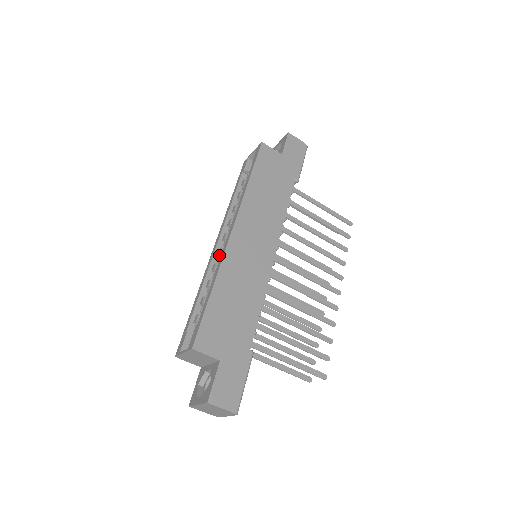
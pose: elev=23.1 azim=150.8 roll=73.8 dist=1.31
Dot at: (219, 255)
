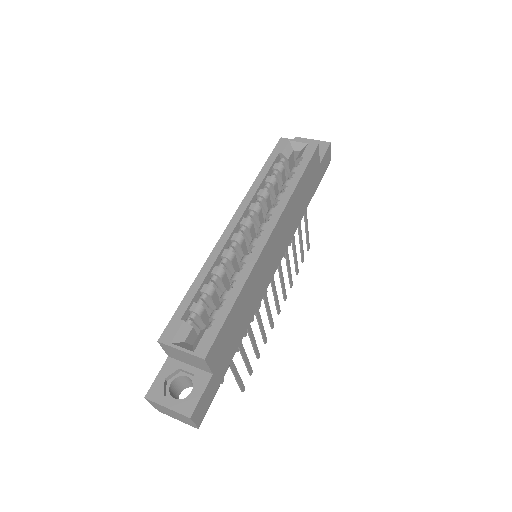
Dot at: (234, 241)
